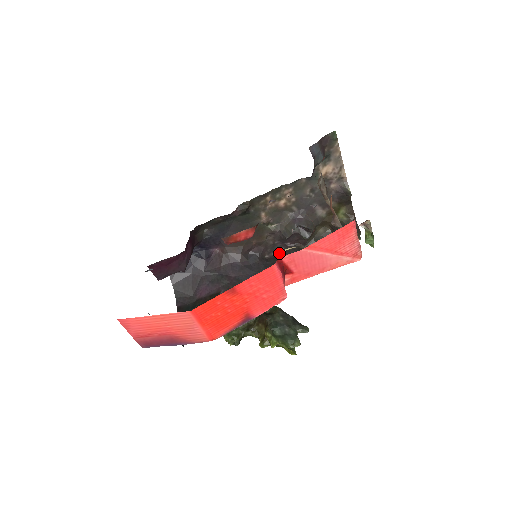
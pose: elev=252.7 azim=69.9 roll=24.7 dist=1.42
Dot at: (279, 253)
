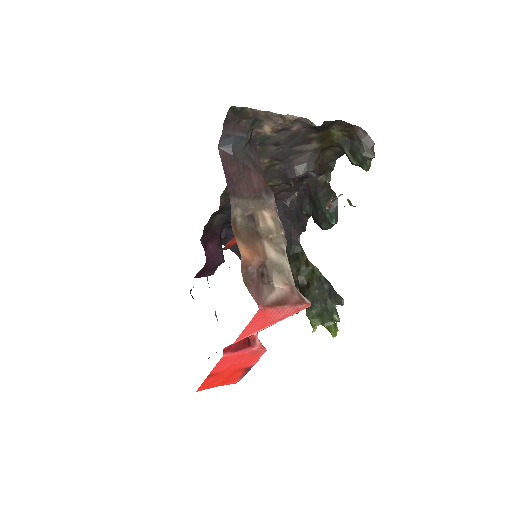
Dot at: (305, 188)
